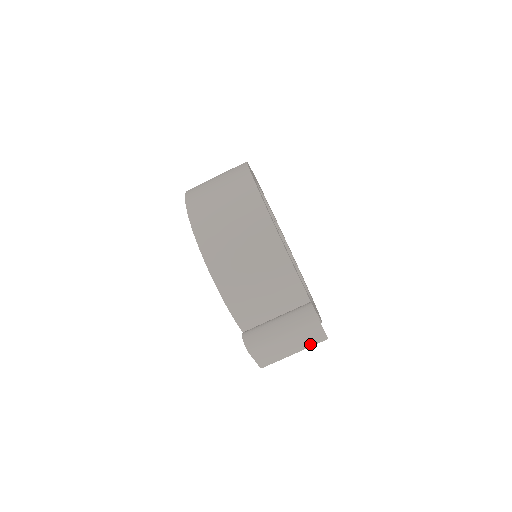
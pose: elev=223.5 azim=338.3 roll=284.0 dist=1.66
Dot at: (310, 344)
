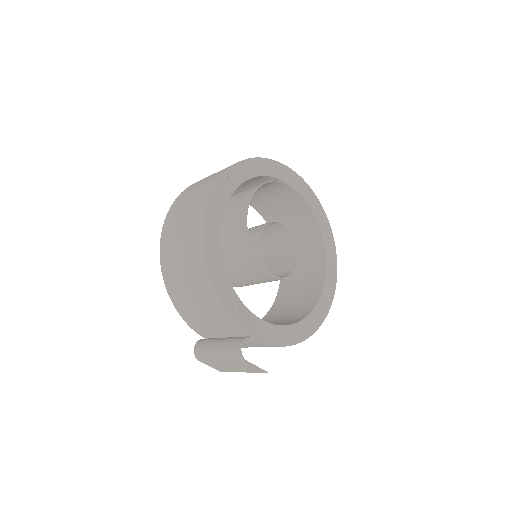
Dot at: (252, 371)
